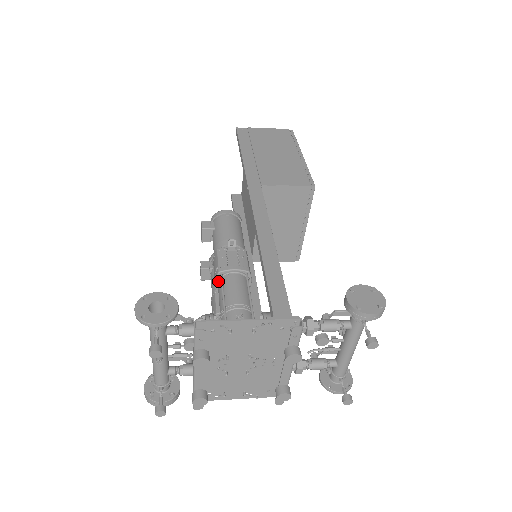
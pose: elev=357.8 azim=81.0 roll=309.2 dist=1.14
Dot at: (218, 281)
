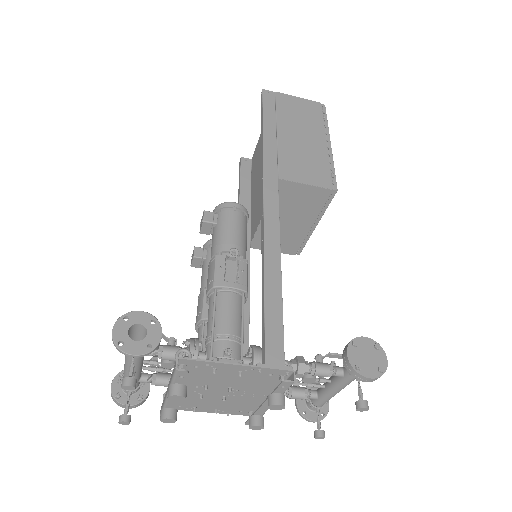
Dot at: (211, 295)
